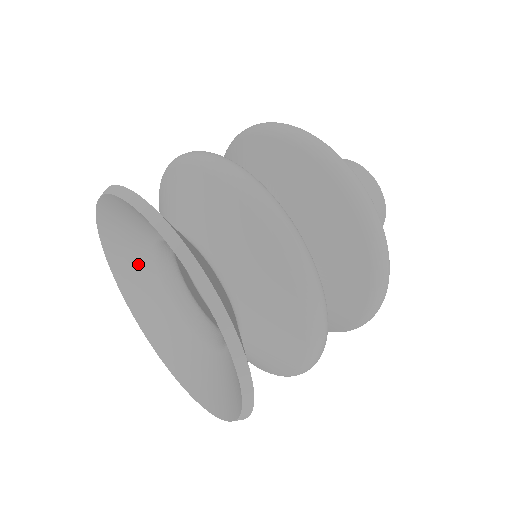
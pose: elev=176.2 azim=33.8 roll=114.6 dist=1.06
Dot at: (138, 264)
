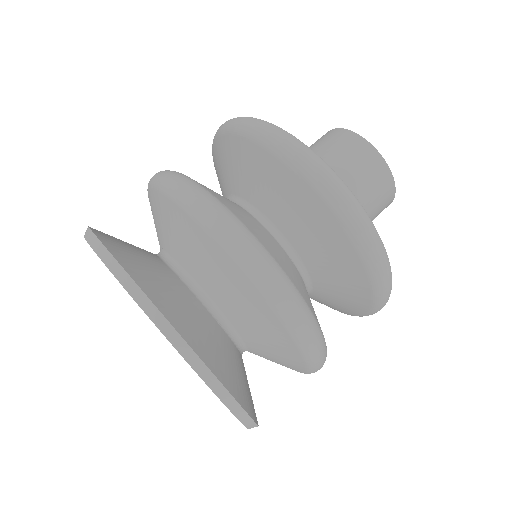
Dot at: occluded
